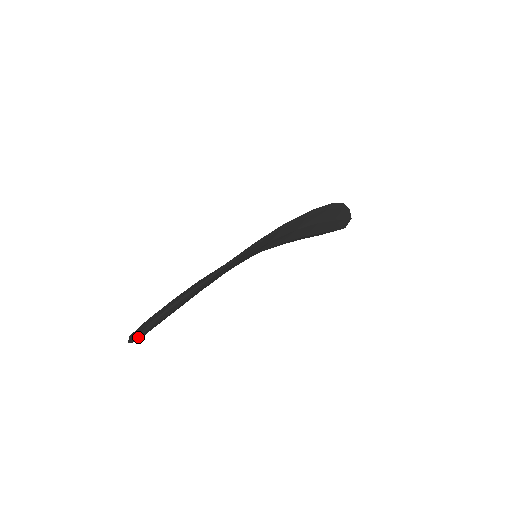
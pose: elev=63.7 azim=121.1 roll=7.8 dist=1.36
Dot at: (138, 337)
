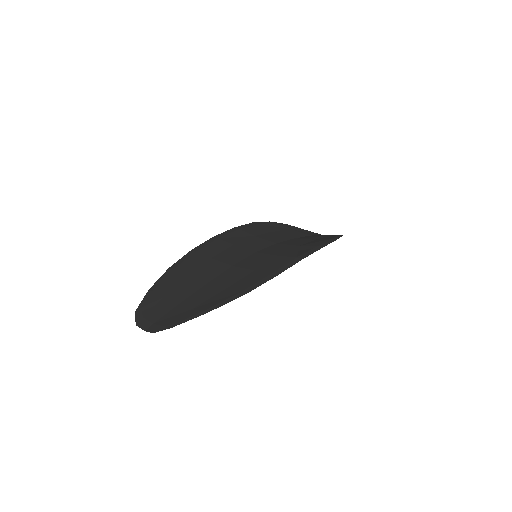
Dot at: (152, 330)
